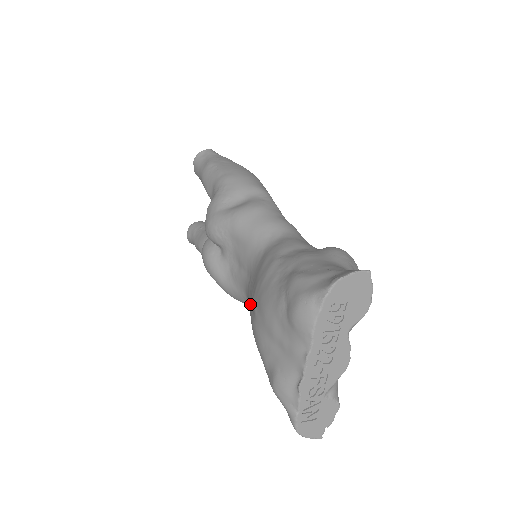
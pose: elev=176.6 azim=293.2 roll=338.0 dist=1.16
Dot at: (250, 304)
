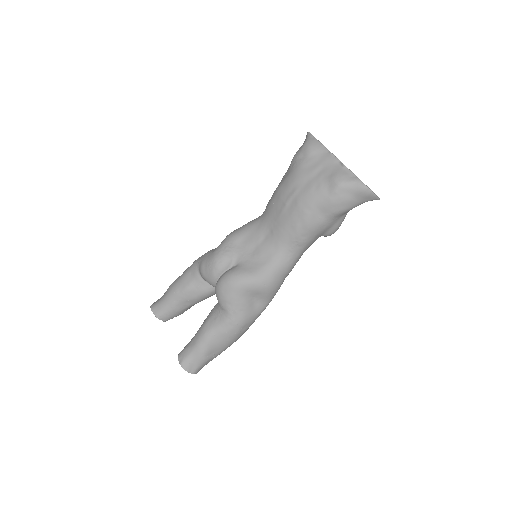
Dot at: (285, 217)
